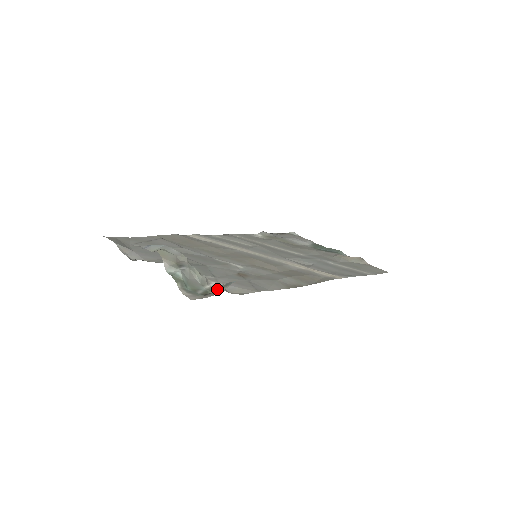
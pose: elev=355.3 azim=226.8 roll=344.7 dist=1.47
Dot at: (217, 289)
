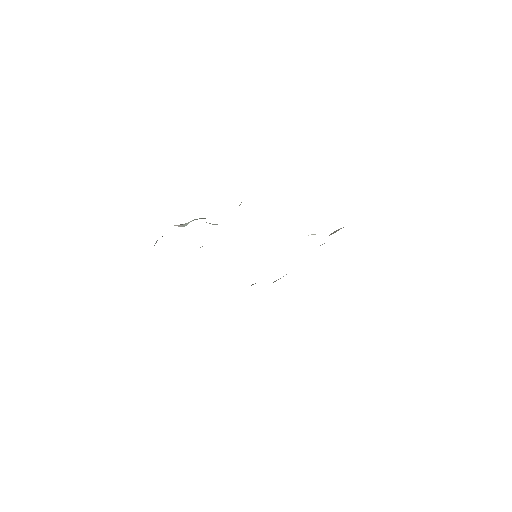
Dot at: occluded
